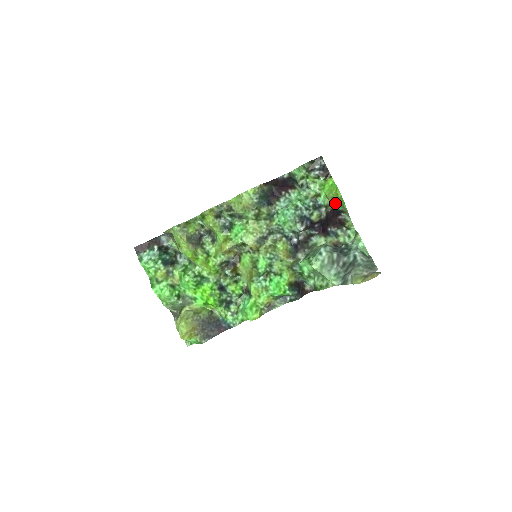
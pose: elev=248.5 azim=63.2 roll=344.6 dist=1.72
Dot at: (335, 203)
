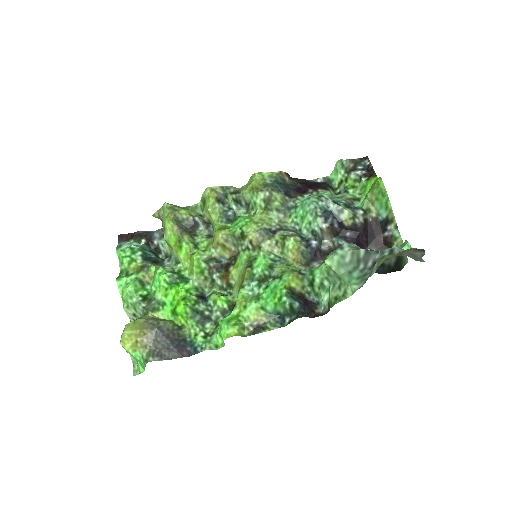
Dot at: (377, 203)
